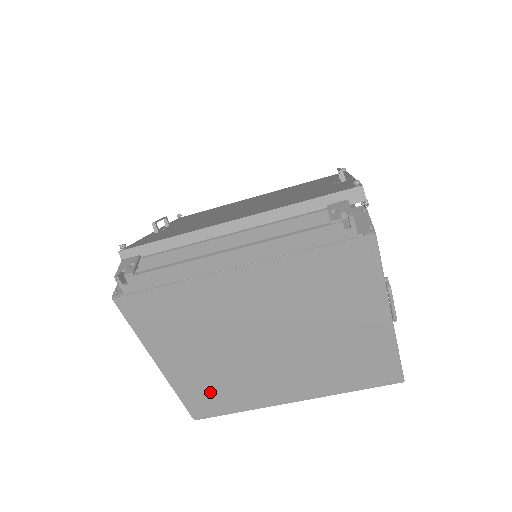
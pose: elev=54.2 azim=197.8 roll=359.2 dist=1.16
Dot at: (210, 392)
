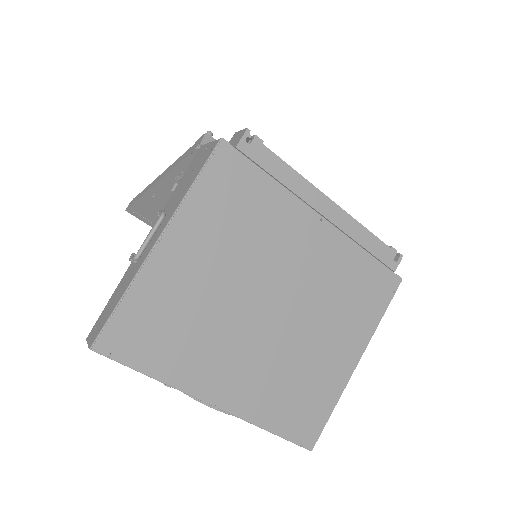
Dot at: (161, 321)
